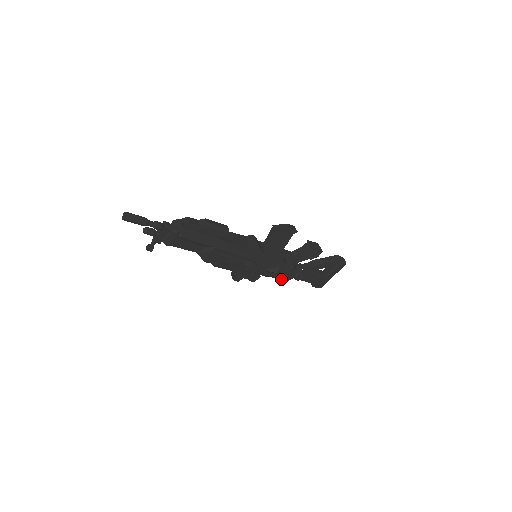
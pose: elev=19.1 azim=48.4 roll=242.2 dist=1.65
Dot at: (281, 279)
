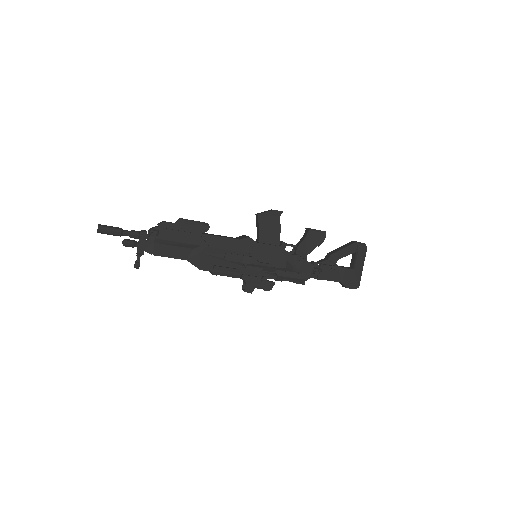
Dot at: (298, 279)
